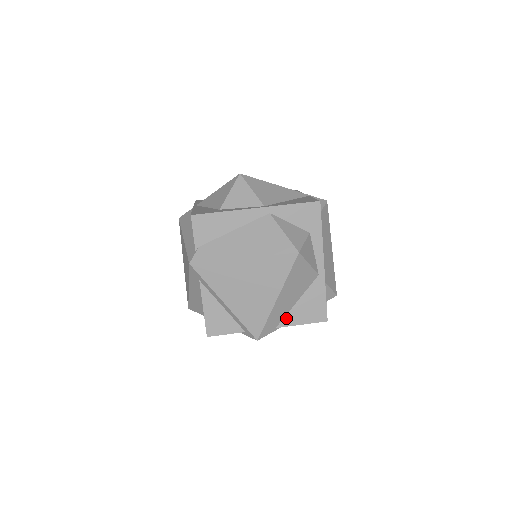
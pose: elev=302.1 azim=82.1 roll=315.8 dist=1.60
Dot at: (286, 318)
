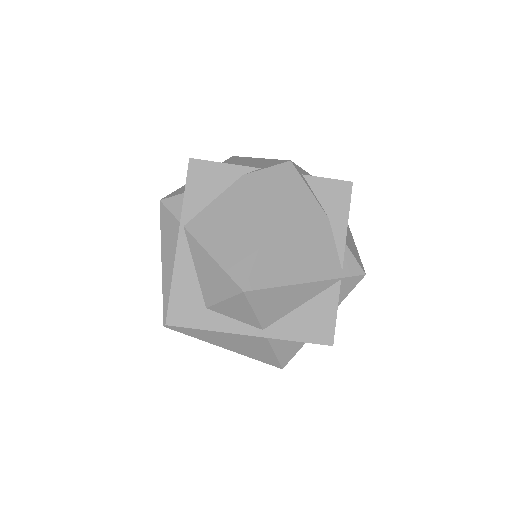
Dot at: occluded
